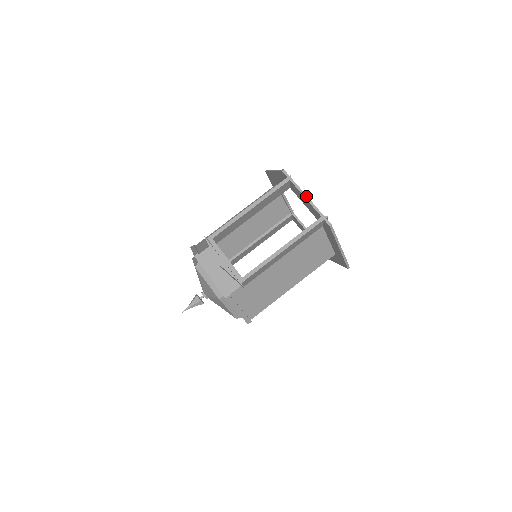
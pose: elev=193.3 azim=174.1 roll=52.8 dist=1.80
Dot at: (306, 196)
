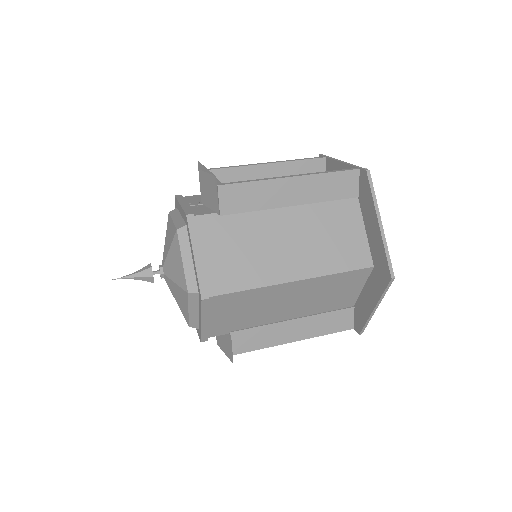
Dot at: (342, 161)
